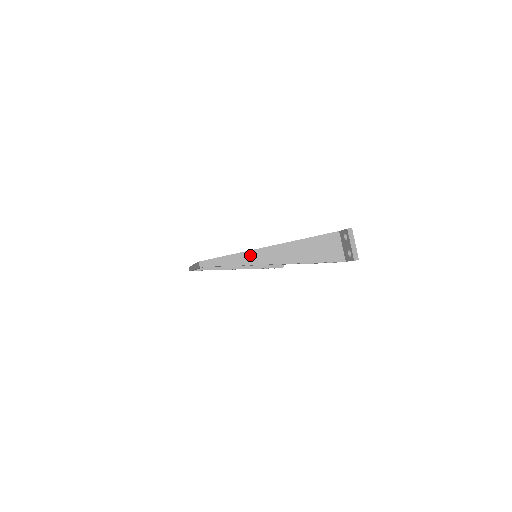
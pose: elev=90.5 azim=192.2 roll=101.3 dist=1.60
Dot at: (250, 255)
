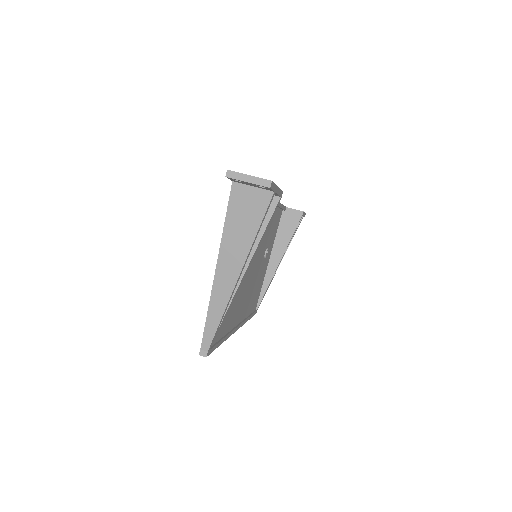
Dot at: (216, 298)
